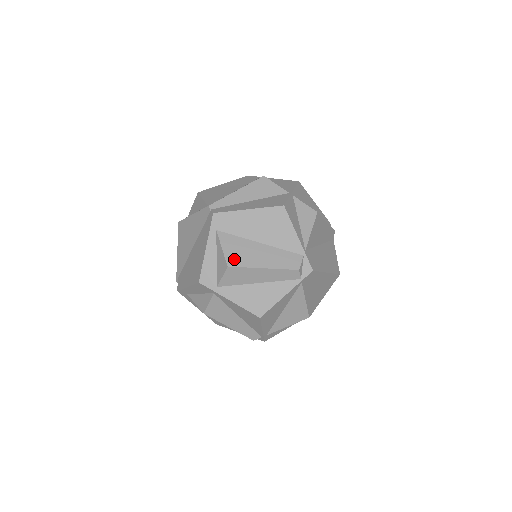
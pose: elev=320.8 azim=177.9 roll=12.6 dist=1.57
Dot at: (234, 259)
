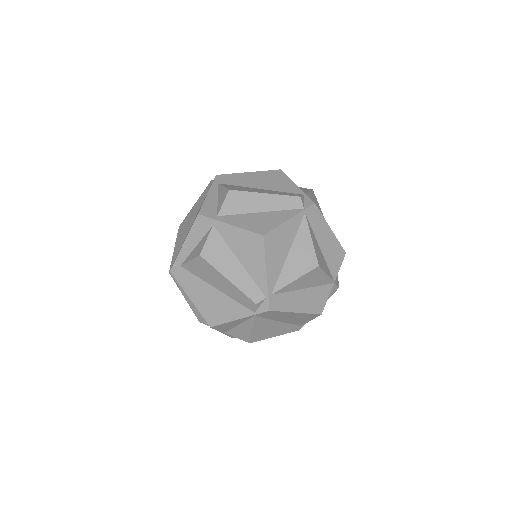
Dot at: (235, 189)
